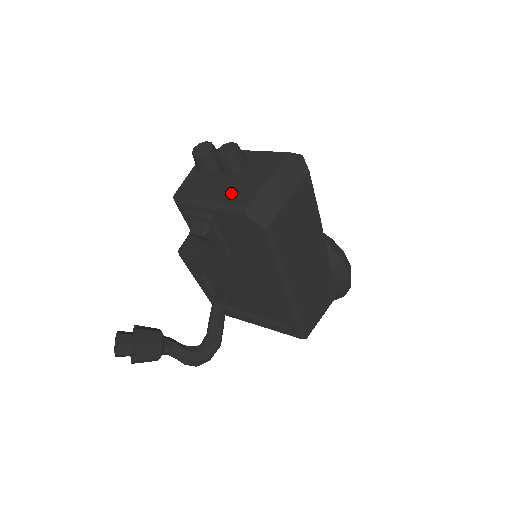
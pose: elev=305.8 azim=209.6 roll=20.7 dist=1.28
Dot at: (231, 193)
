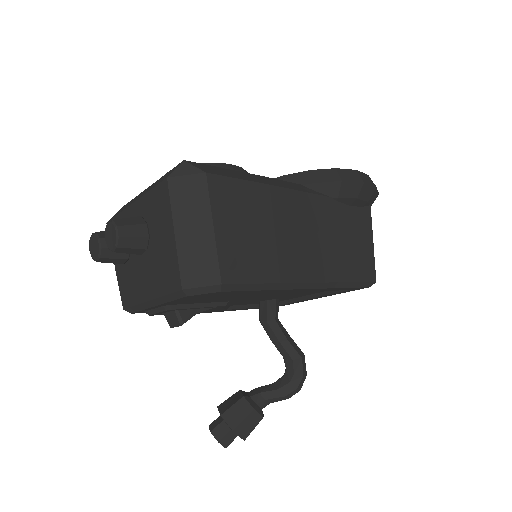
Dot at: (159, 277)
